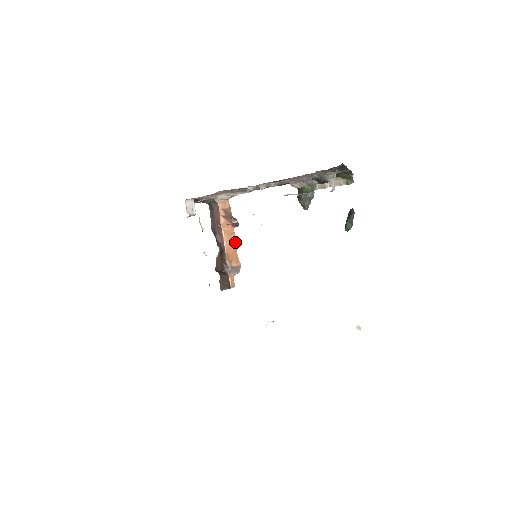
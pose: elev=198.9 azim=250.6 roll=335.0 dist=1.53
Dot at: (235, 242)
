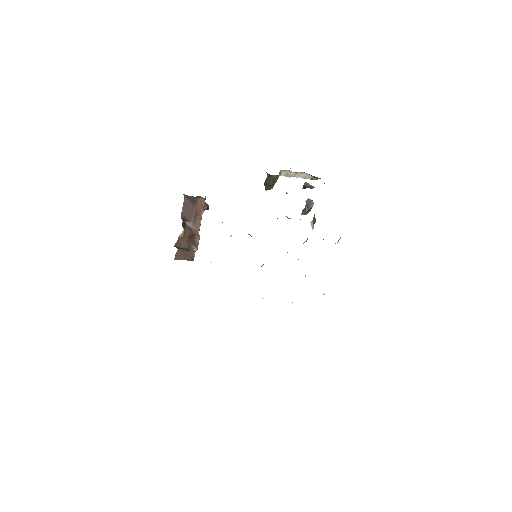
Dot at: occluded
